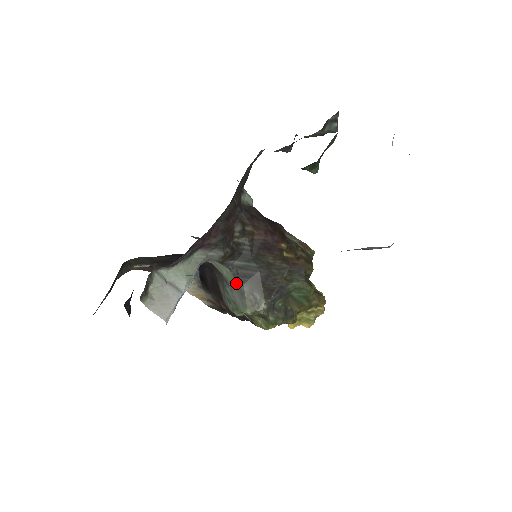
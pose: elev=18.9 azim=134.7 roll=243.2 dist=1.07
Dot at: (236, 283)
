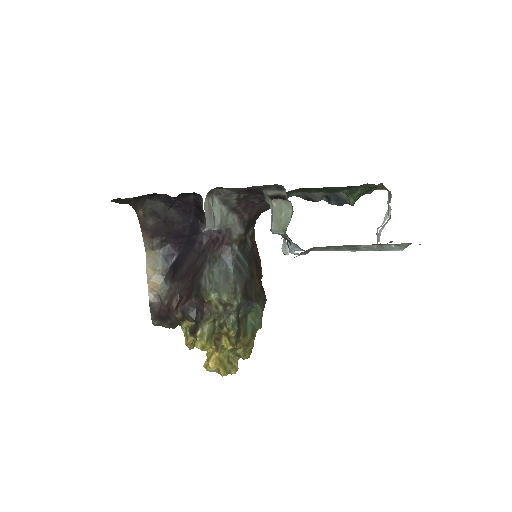
Dot at: (227, 269)
